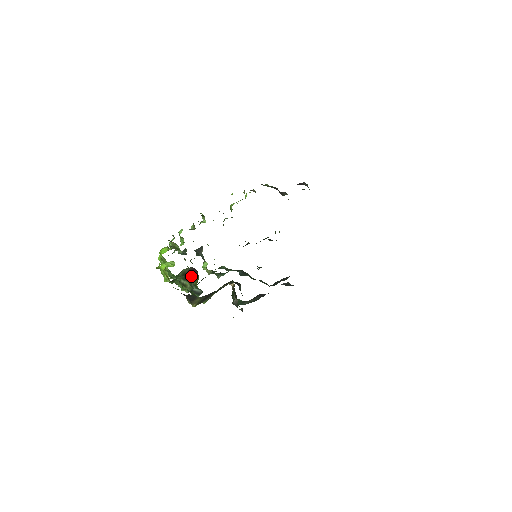
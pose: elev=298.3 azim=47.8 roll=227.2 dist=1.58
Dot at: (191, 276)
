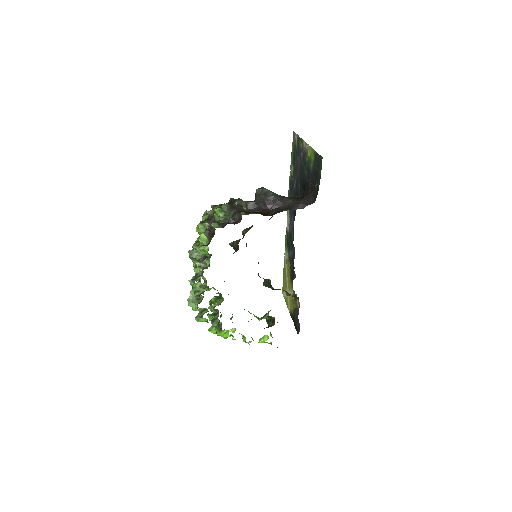
Dot at: occluded
